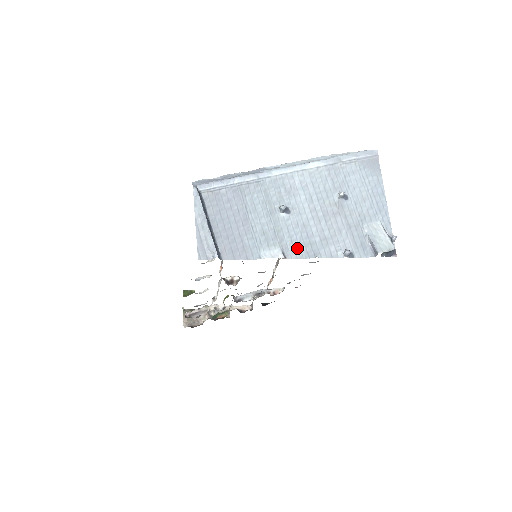
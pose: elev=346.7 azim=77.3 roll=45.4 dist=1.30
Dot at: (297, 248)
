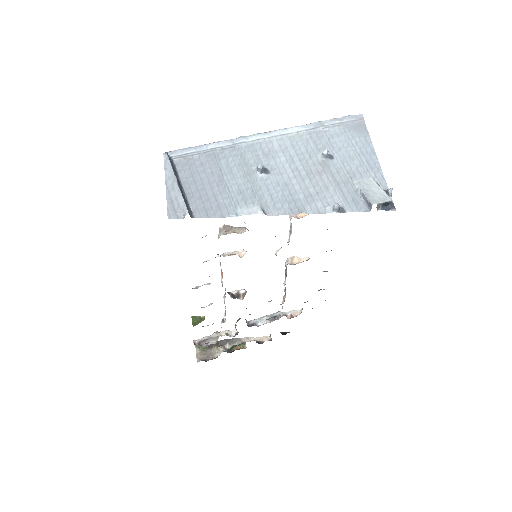
Dot at: (279, 205)
